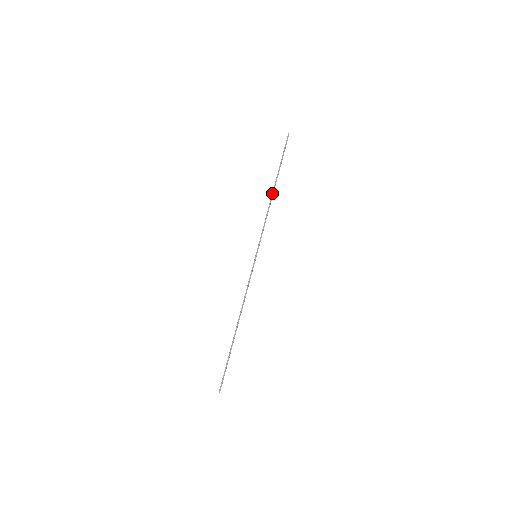
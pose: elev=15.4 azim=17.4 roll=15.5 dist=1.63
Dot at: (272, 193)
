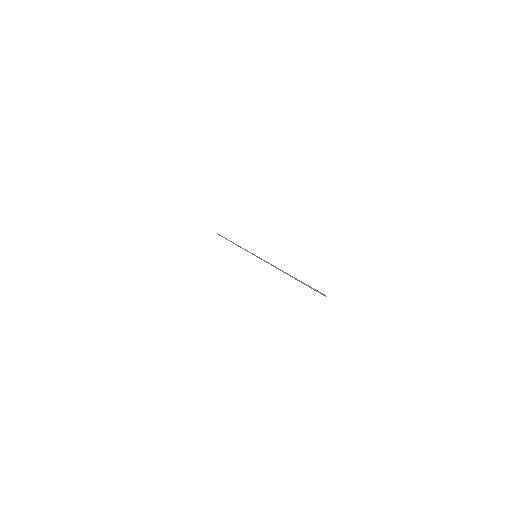
Dot at: occluded
